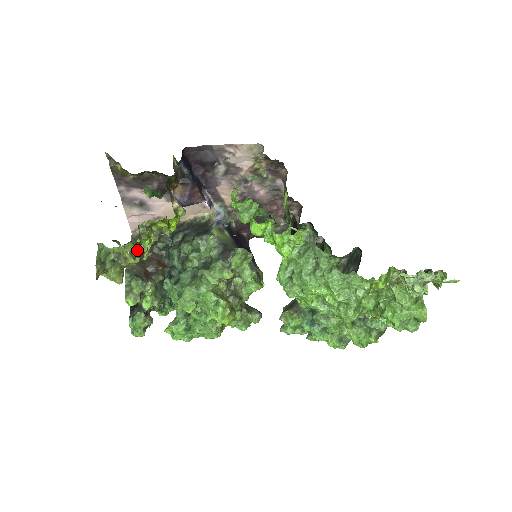
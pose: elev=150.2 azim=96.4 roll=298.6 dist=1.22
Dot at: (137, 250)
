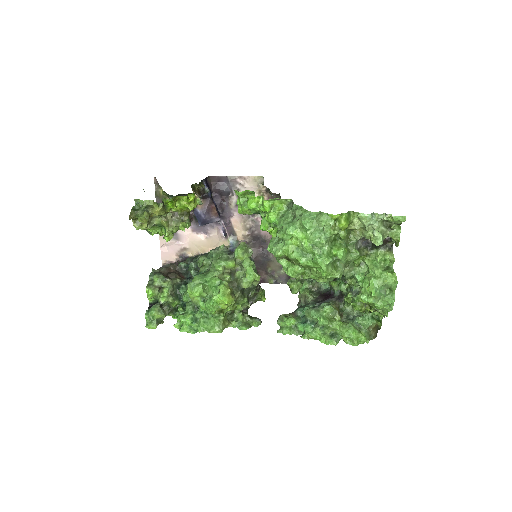
Dot at: (162, 201)
